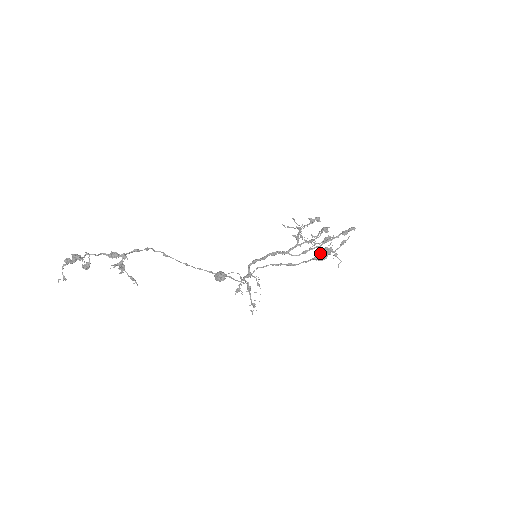
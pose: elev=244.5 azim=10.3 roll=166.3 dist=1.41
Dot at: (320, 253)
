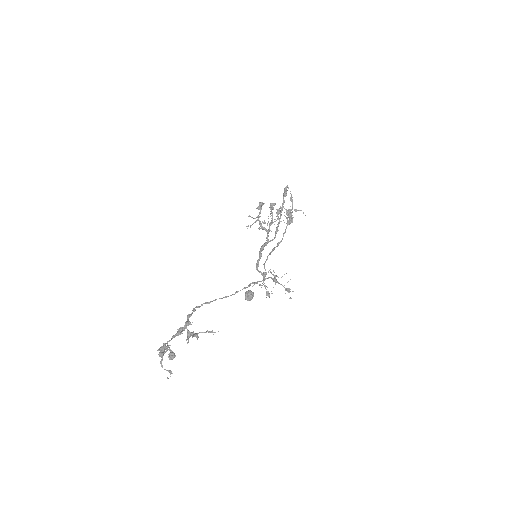
Dot at: occluded
